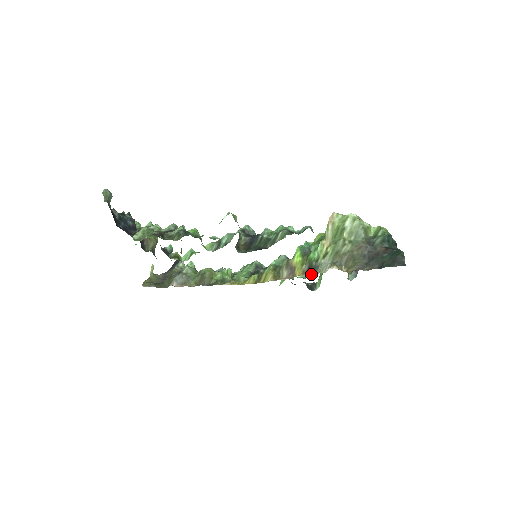
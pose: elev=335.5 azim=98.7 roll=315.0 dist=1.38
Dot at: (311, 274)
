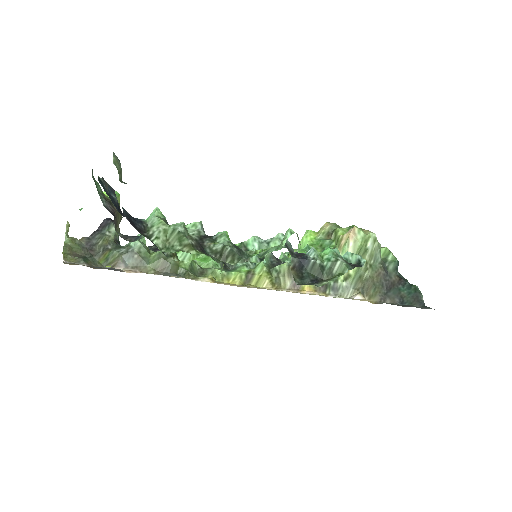
Dot at: (330, 296)
